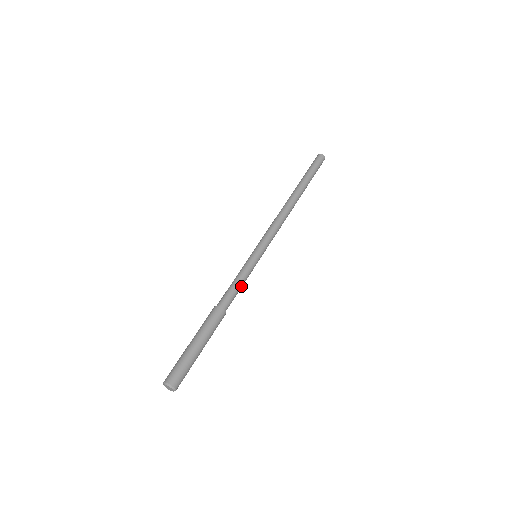
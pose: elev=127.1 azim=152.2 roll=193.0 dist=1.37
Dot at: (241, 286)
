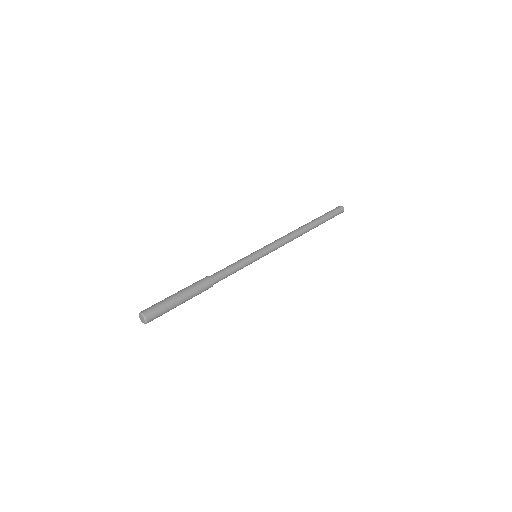
Dot at: (233, 268)
